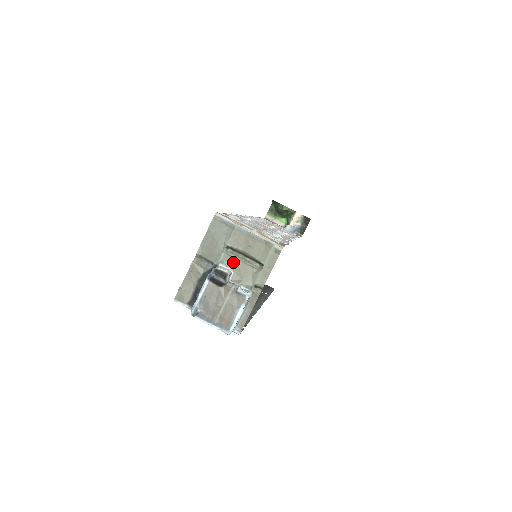
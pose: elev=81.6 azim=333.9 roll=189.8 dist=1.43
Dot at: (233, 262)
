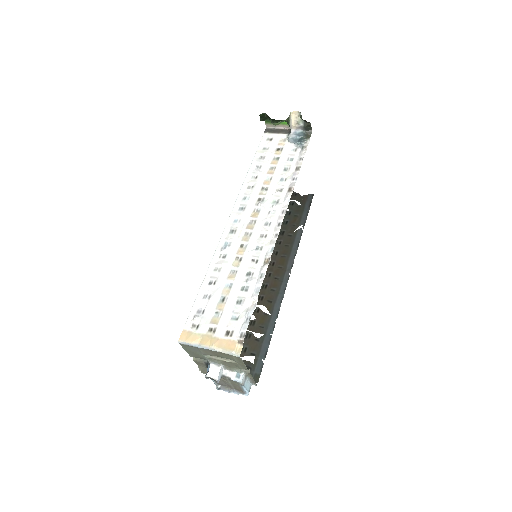
Dot at: (216, 361)
